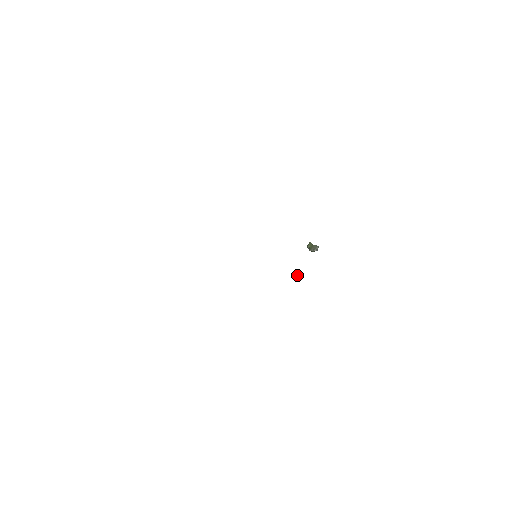
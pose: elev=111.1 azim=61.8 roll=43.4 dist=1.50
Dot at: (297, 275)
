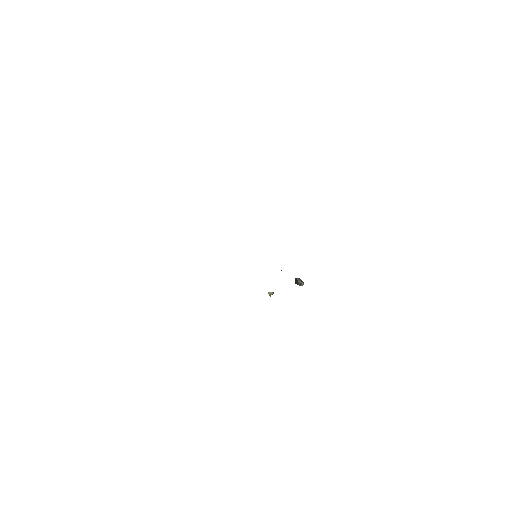
Dot at: (272, 294)
